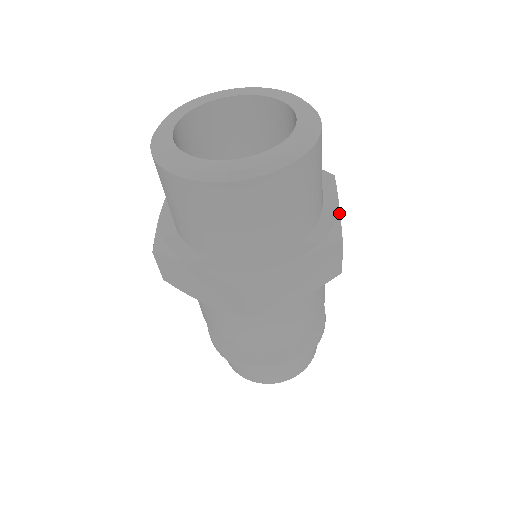
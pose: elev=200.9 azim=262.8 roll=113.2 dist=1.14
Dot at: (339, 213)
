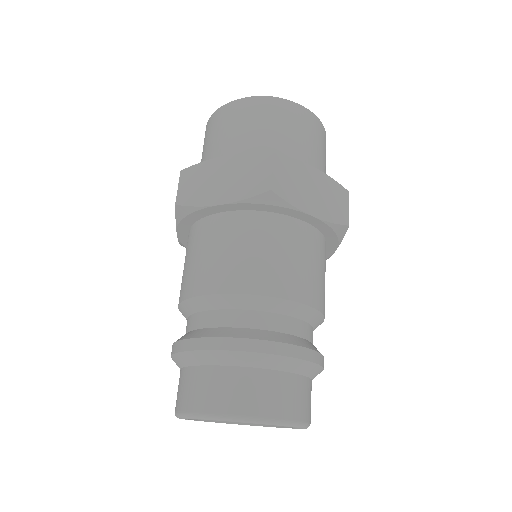
Dot at: occluded
